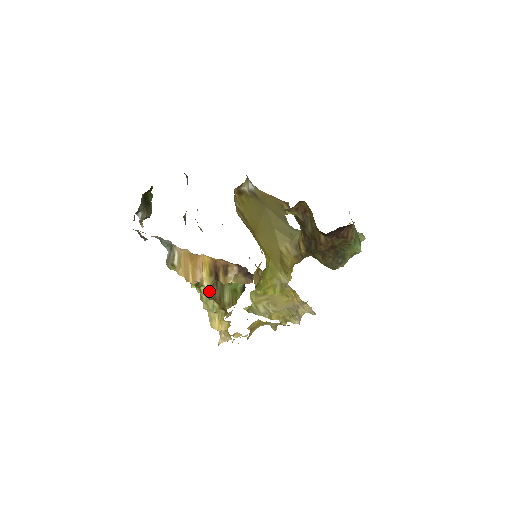
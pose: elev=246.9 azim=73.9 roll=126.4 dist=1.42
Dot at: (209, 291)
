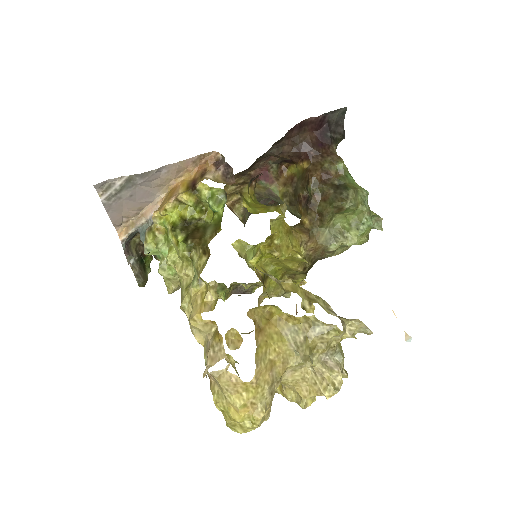
Dot at: (188, 237)
